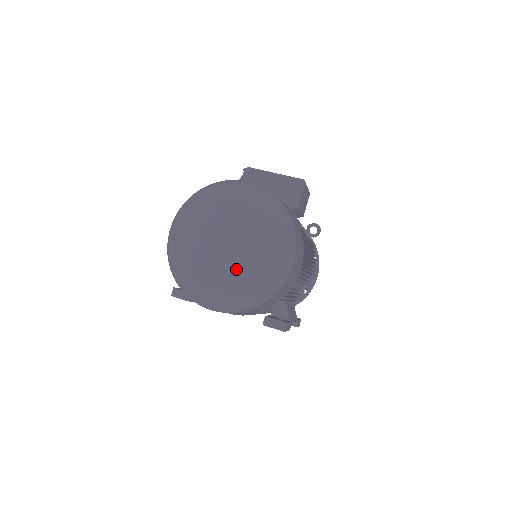
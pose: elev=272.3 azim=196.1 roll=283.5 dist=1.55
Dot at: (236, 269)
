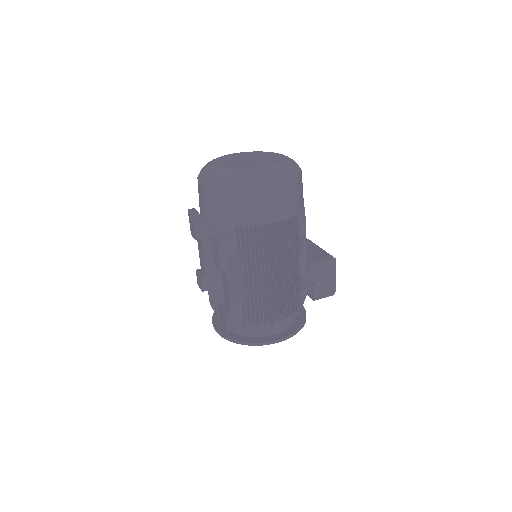
Dot at: (238, 164)
